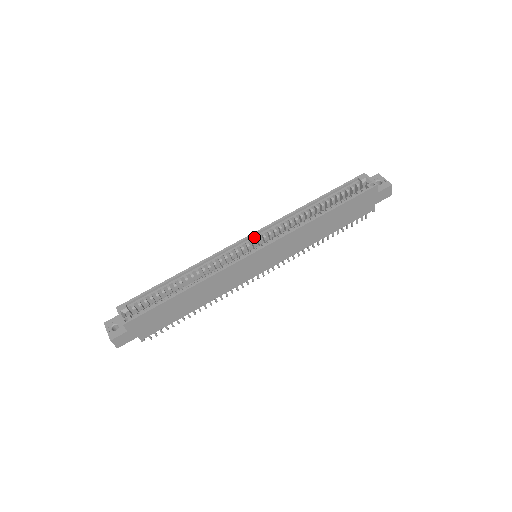
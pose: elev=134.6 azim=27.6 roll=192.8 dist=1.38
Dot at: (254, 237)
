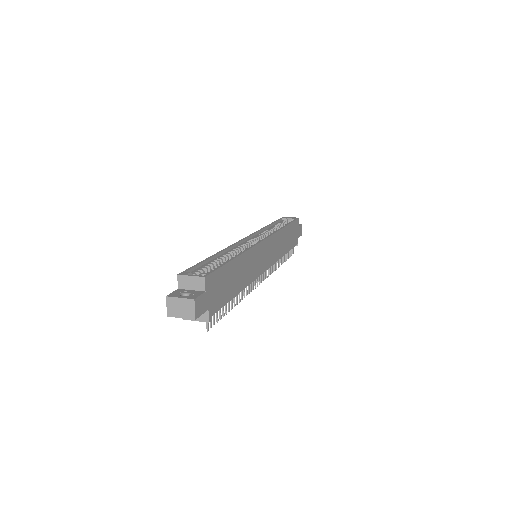
Dot at: (250, 239)
